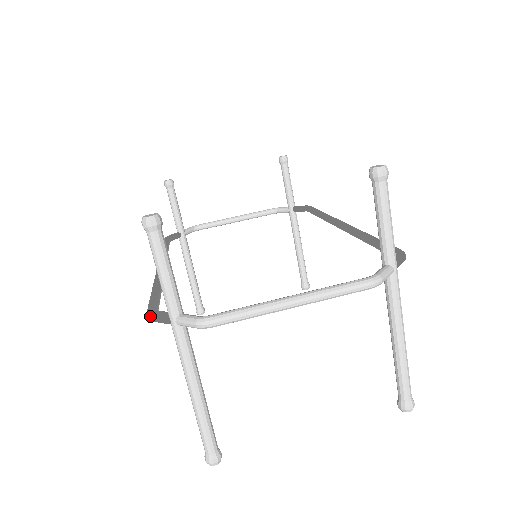
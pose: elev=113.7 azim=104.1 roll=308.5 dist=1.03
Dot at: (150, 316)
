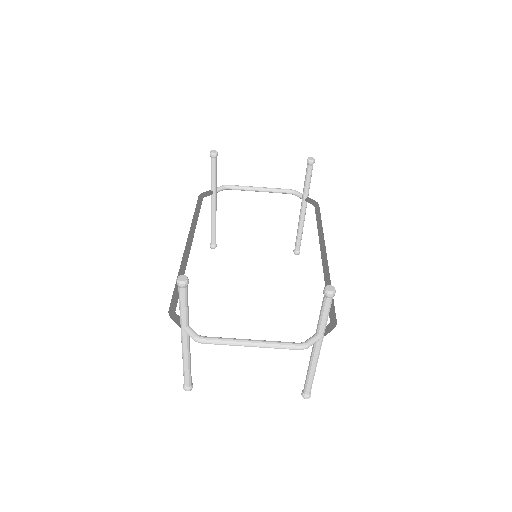
Dot at: (170, 315)
